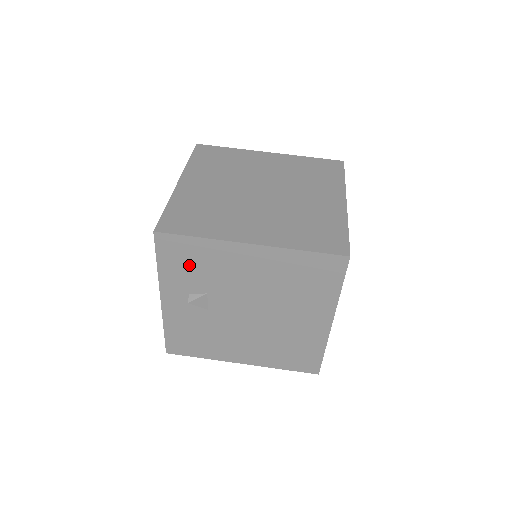
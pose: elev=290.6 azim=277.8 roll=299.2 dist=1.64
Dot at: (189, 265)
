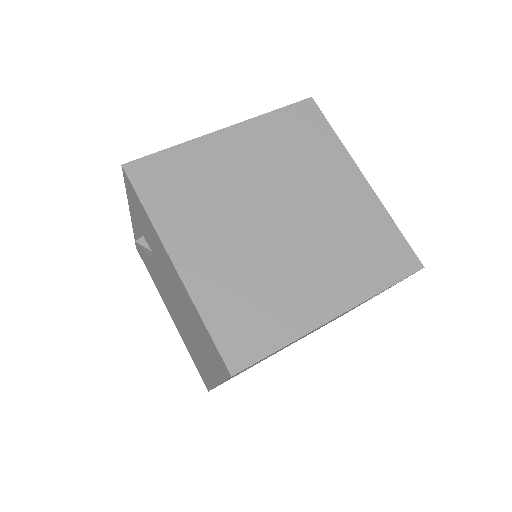
Dot at: (142, 218)
